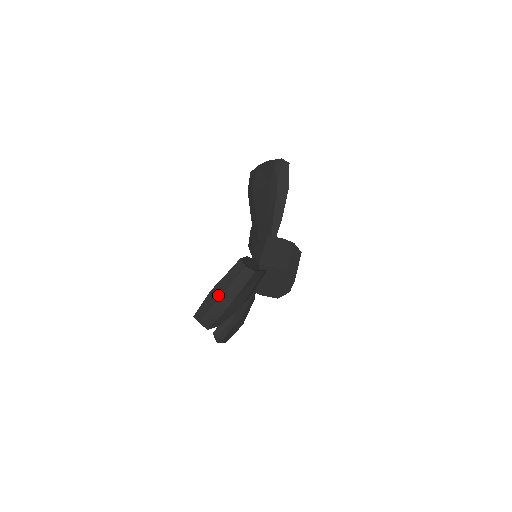
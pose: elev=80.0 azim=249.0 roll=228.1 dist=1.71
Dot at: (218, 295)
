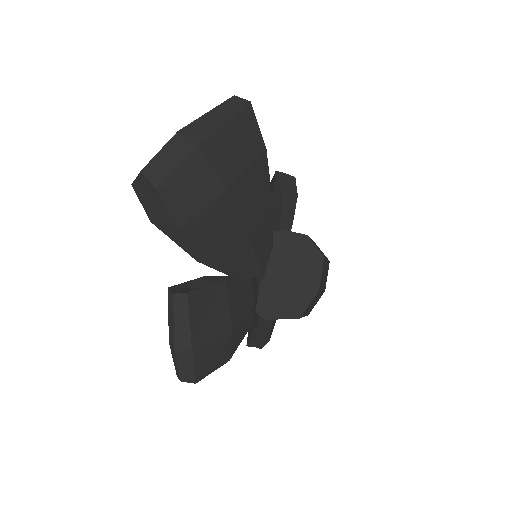
Dot at: (184, 128)
